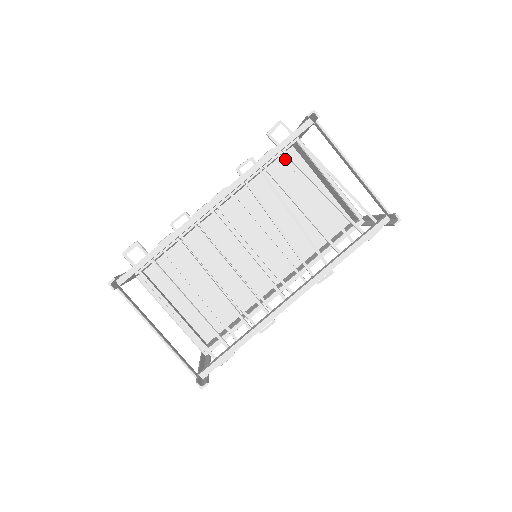
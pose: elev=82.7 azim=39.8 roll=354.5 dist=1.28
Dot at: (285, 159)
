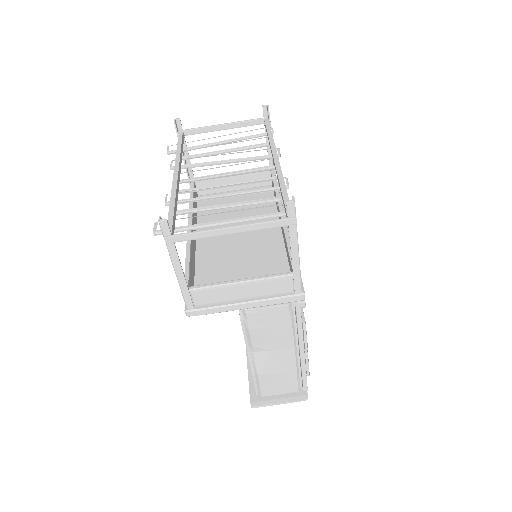
Dot at: (202, 202)
